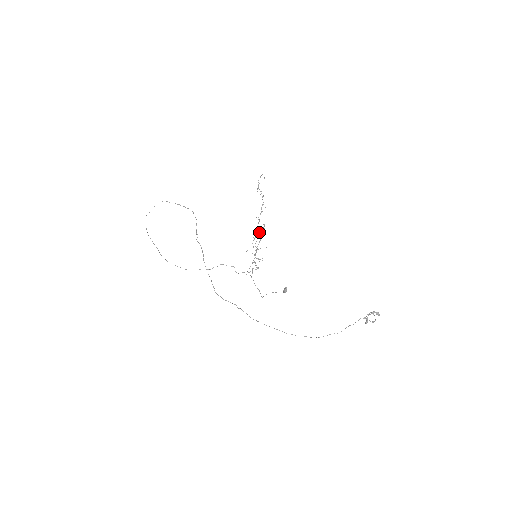
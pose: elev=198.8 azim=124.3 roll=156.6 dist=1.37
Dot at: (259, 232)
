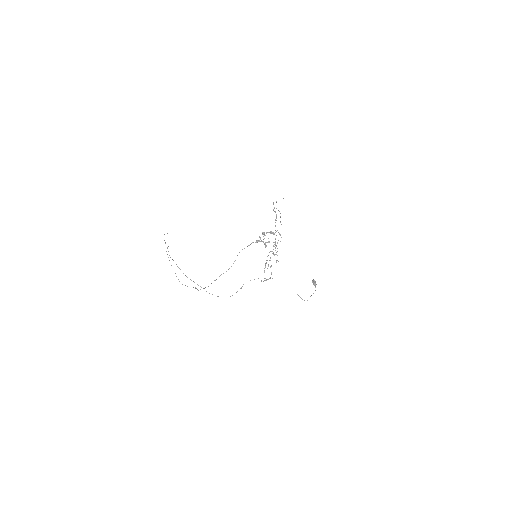
Dot at: occluded
